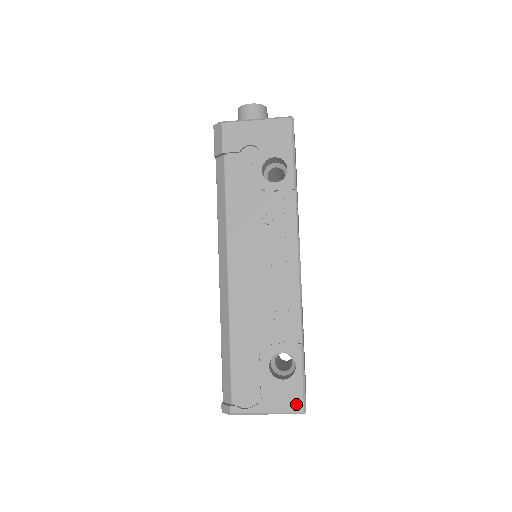
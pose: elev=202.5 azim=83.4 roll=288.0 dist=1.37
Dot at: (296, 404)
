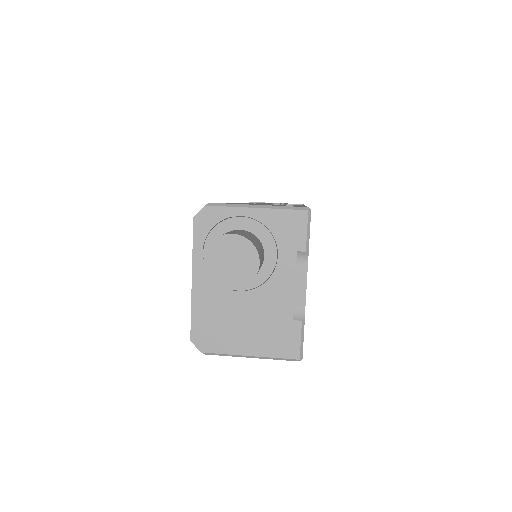
Dot at: occluded
